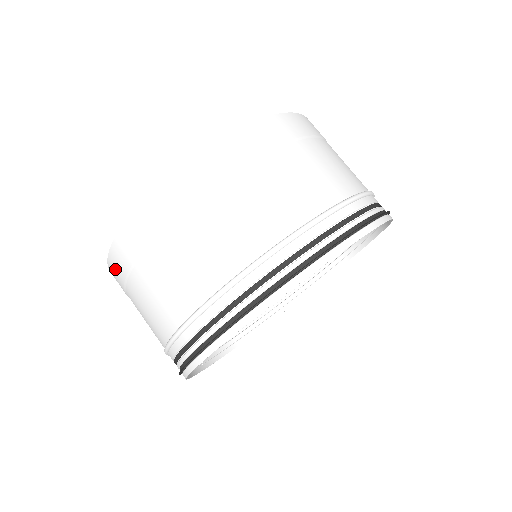
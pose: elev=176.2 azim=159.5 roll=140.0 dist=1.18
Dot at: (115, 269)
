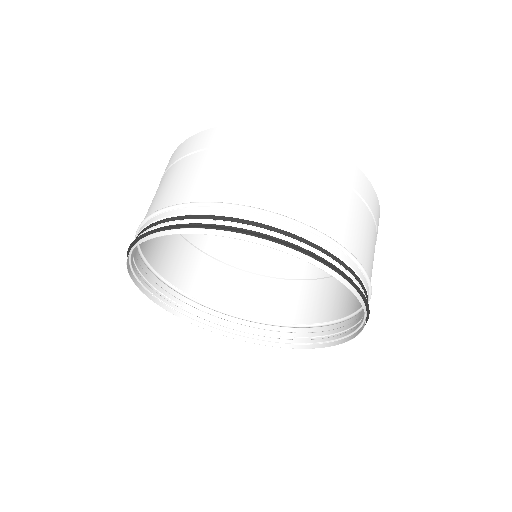
Dot at: (222, 134)
